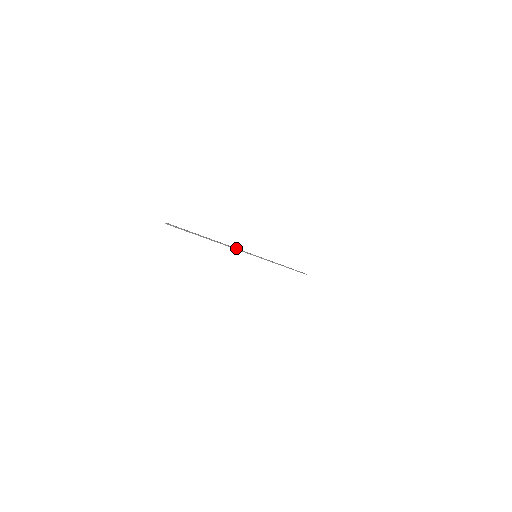
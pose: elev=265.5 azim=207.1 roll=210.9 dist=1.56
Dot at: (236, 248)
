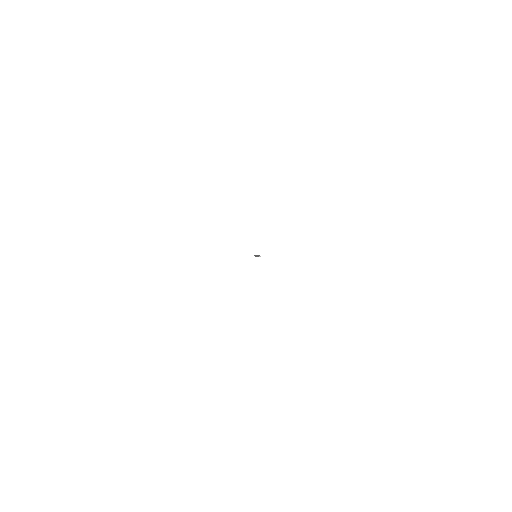
Dot at: occluded
